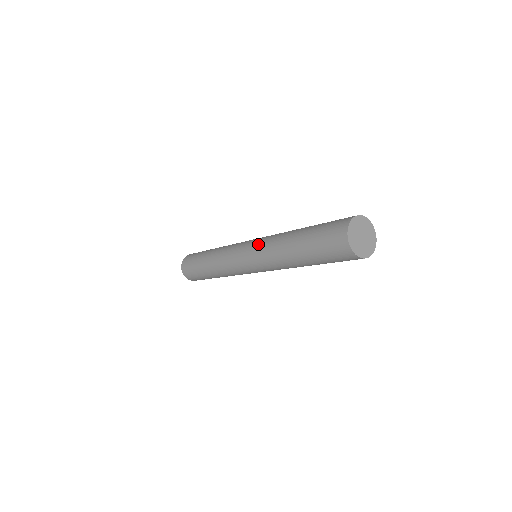
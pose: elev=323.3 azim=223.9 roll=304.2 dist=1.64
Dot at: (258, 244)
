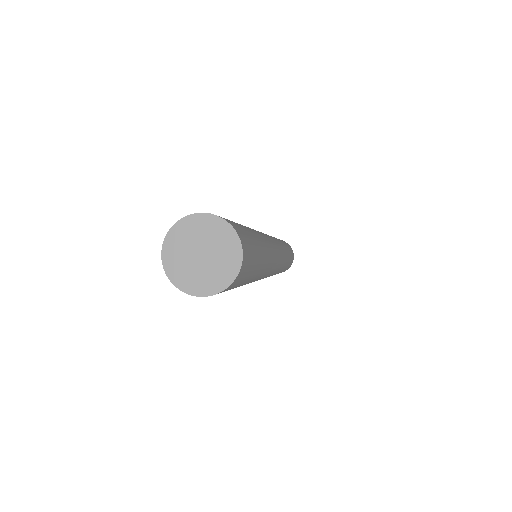
Dot at: occluded
